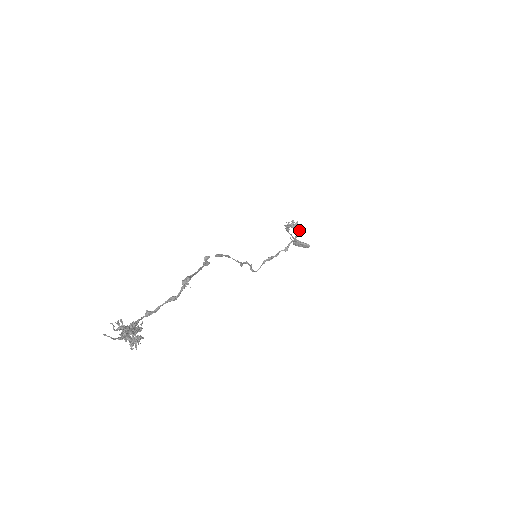
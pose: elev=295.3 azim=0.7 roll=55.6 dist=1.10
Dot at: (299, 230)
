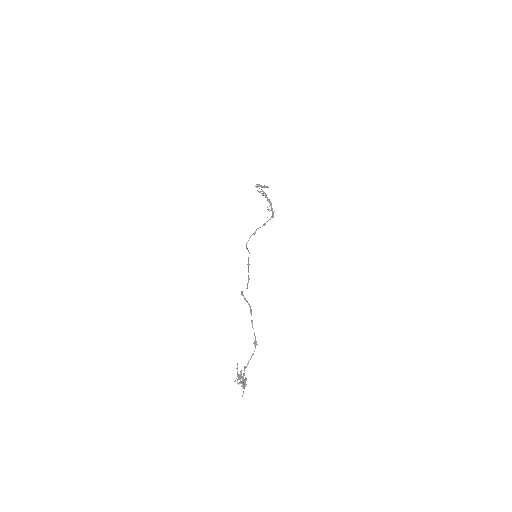
Dot at: (273, 212)
